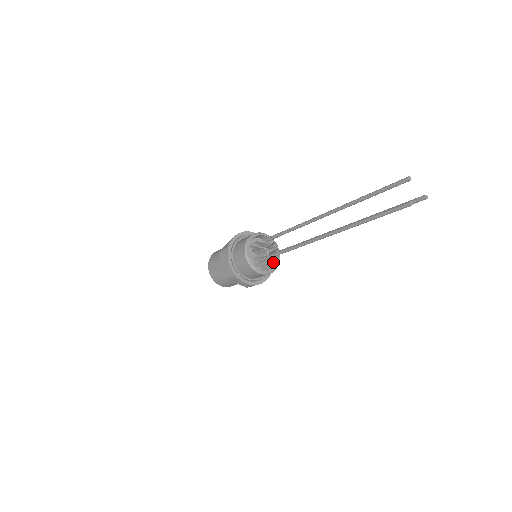
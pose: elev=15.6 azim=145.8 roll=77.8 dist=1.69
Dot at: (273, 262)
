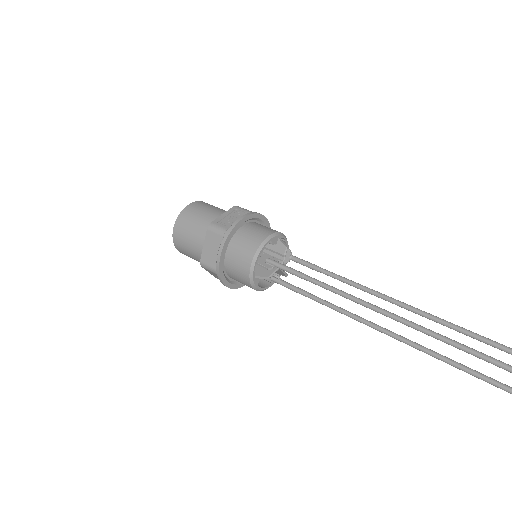
Dot at: occluded
